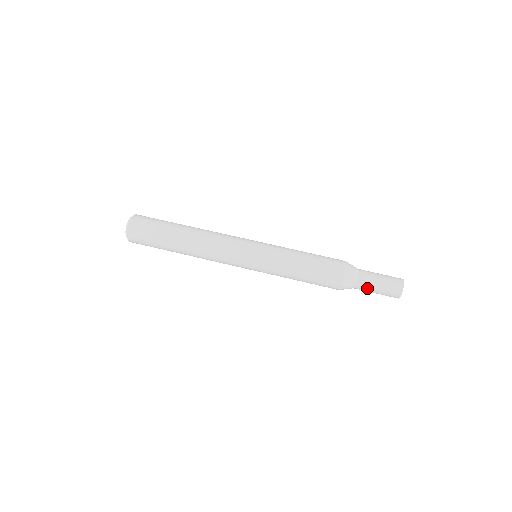
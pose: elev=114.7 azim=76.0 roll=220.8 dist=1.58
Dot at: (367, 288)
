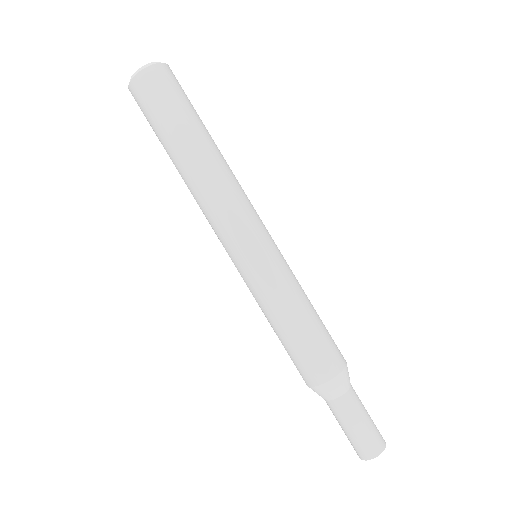
Dot at: (333, 414)
